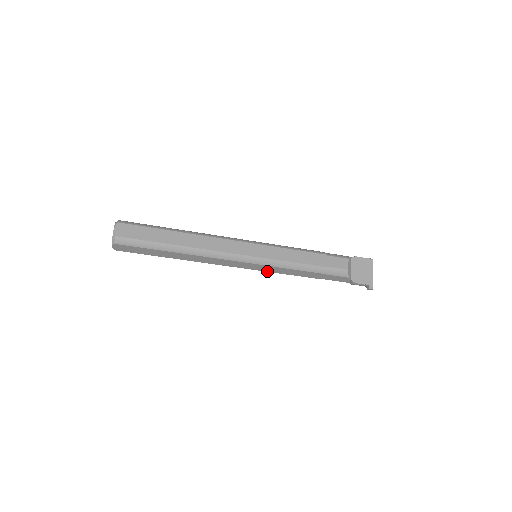
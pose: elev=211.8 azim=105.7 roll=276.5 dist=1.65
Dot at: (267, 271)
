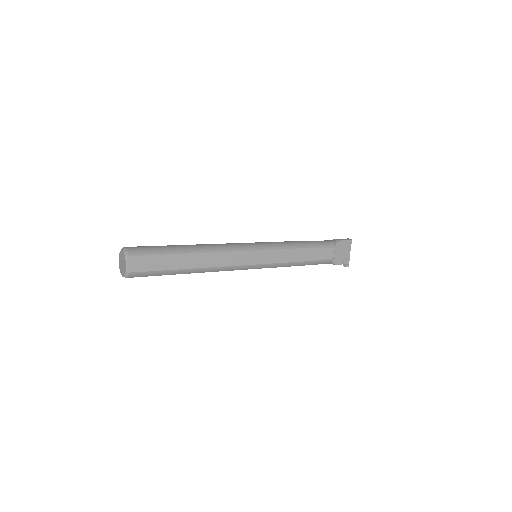
Dot at: occluded
